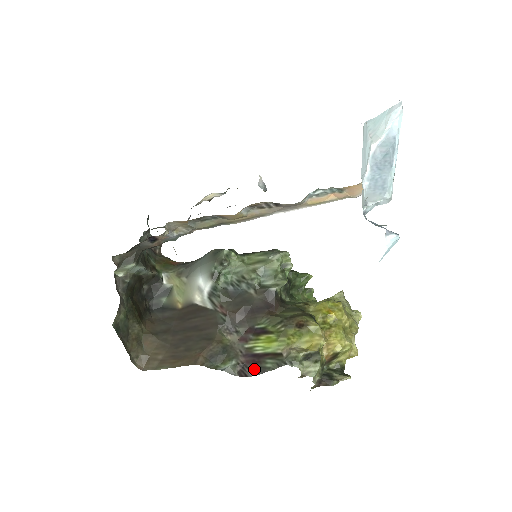
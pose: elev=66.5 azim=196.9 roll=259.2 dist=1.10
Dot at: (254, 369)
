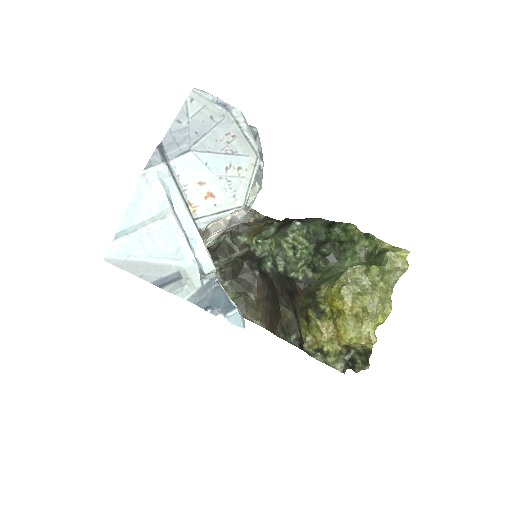
Dot at: occluded
